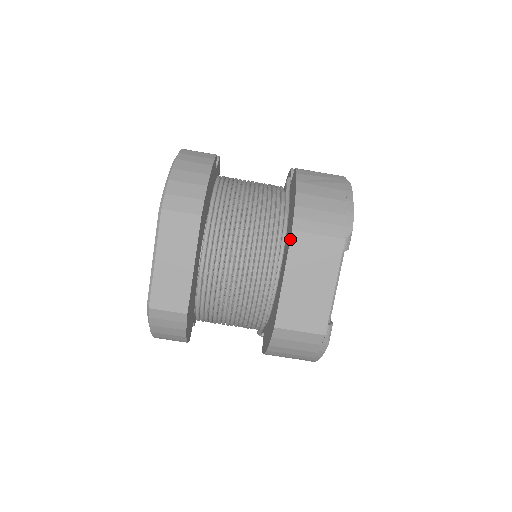
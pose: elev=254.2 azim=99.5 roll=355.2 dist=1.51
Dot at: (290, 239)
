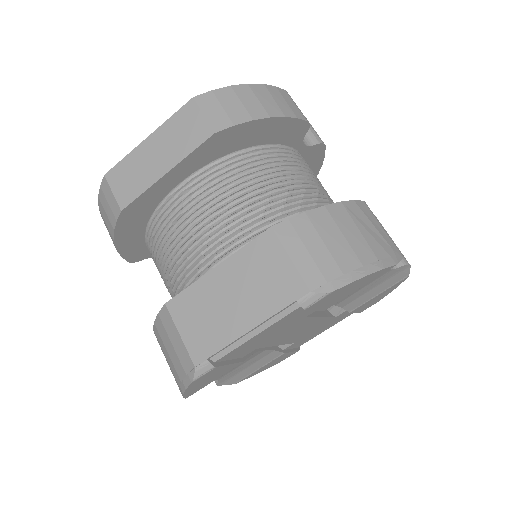
Dot at: (261, 233)
